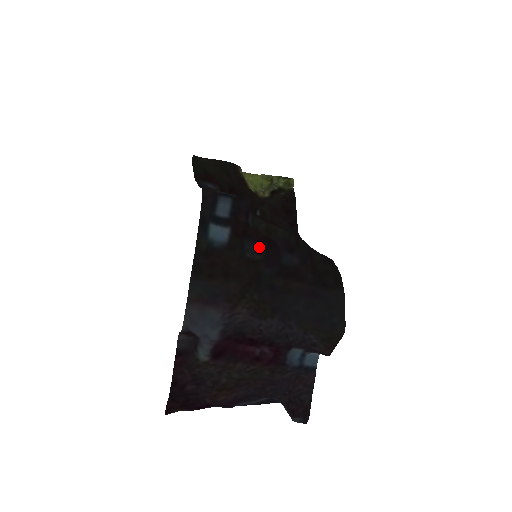
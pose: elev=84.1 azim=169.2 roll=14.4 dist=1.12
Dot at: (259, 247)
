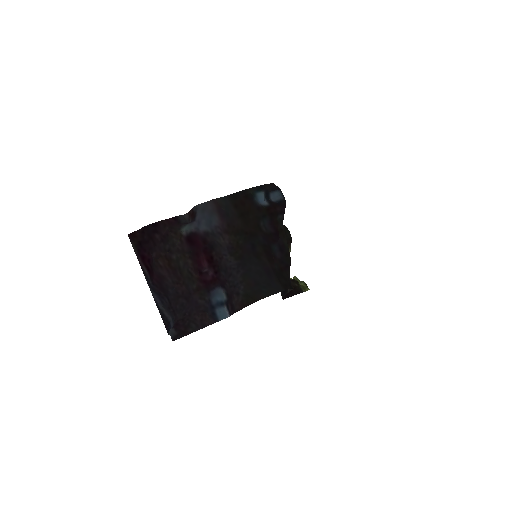
Dot at: (270, 228)
